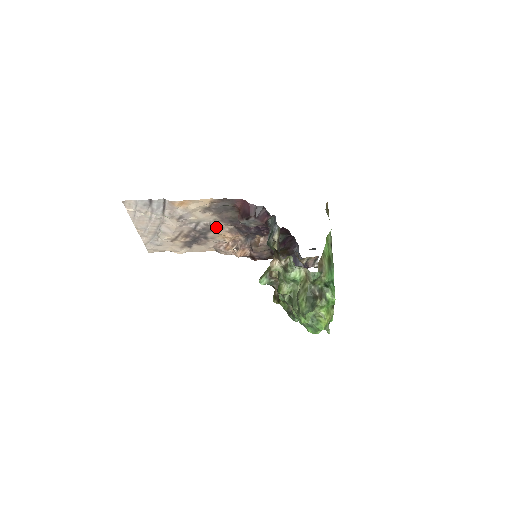
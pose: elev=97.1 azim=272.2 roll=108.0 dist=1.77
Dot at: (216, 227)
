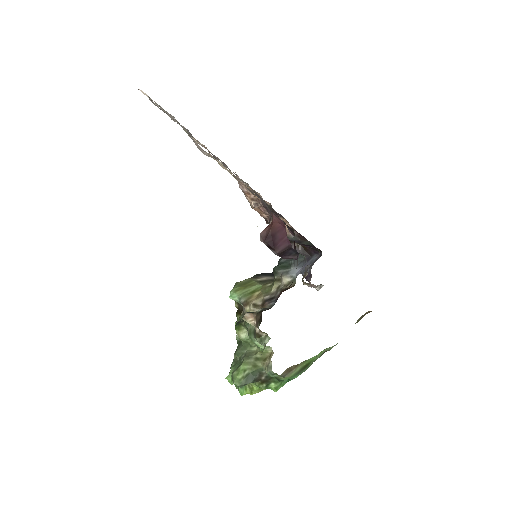
Dot at: occluded
